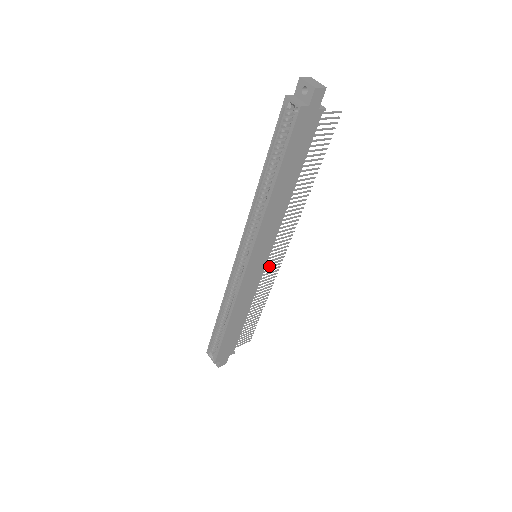
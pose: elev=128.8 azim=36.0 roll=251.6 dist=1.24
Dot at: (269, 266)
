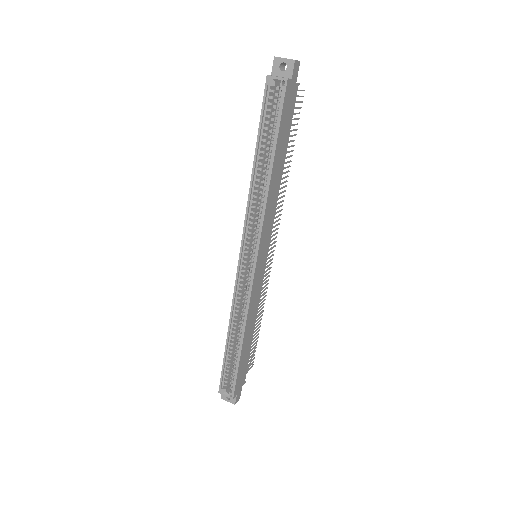
Dot at: occluded
